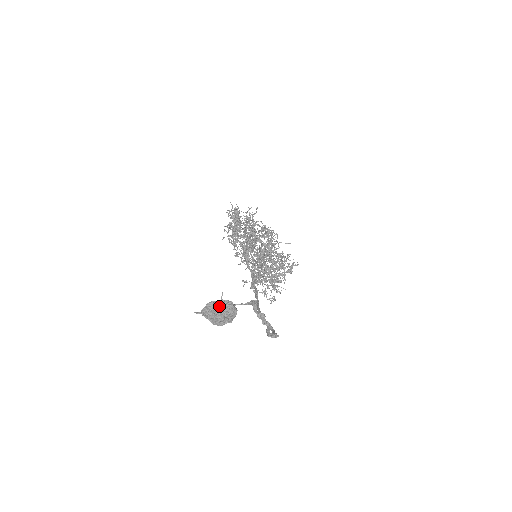
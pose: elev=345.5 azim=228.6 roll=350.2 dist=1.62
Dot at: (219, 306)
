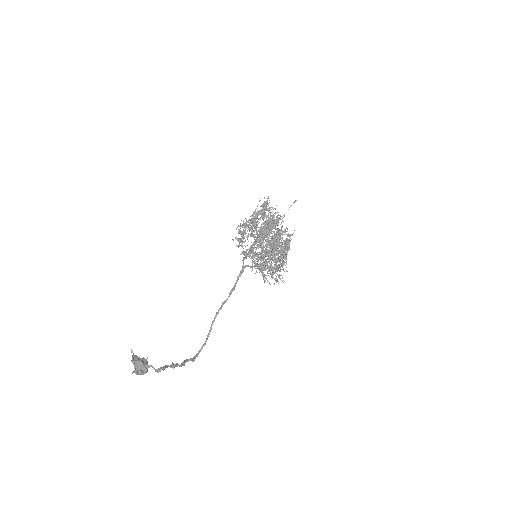
Dot at: (136, 368)
